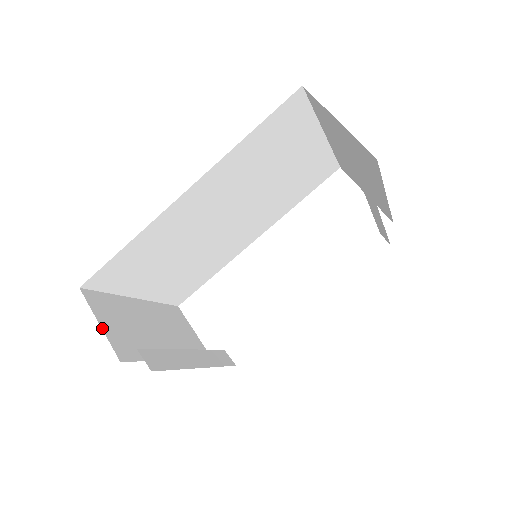
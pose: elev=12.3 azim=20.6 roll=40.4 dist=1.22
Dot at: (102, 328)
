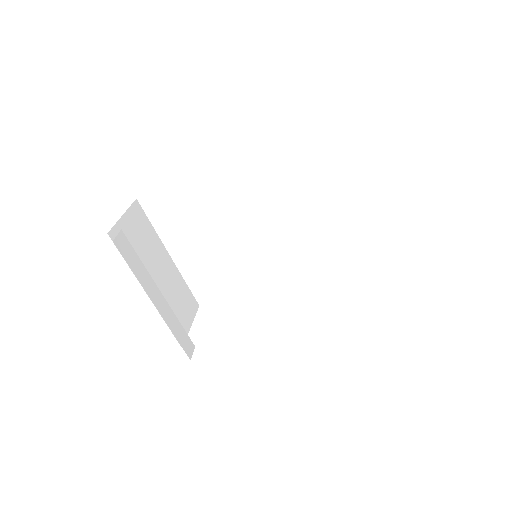
Dot at: (121, 217)
